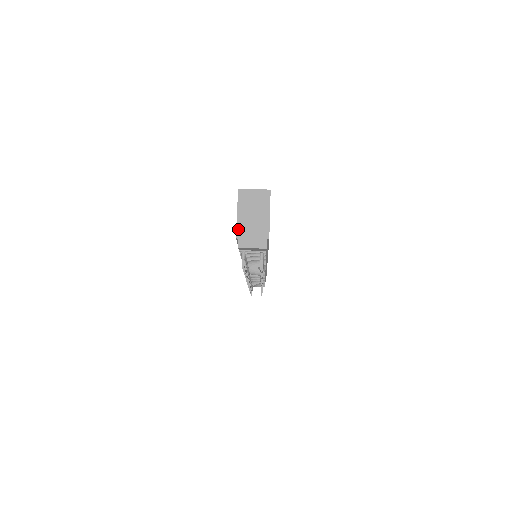
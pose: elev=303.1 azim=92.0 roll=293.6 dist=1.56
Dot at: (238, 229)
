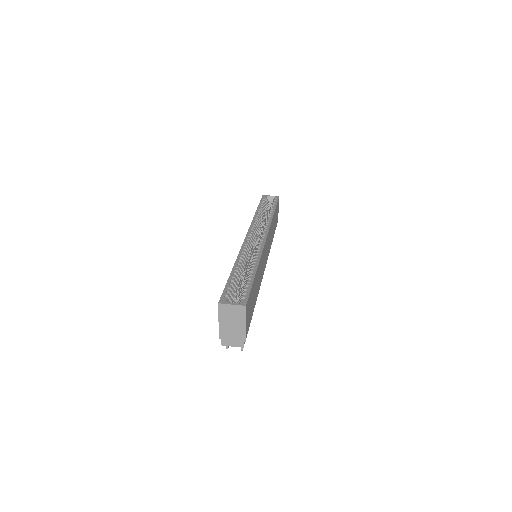
Dot at: (220, 333)
